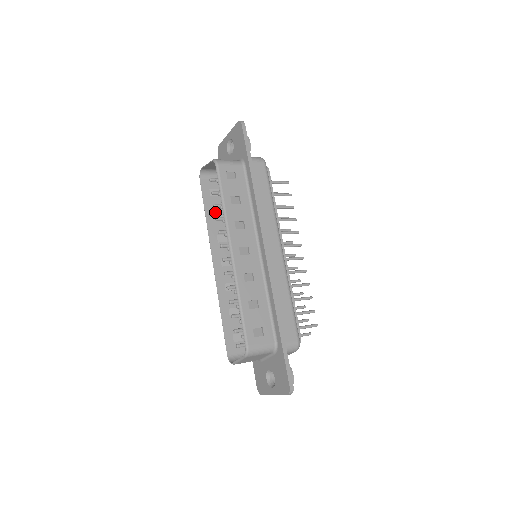
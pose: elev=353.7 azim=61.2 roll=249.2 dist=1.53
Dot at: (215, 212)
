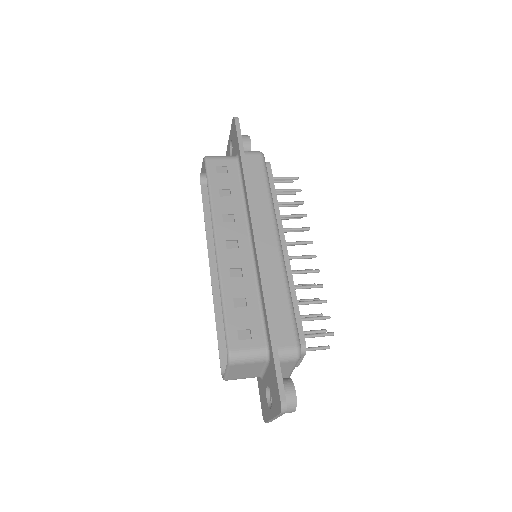
Dot at: occluded
